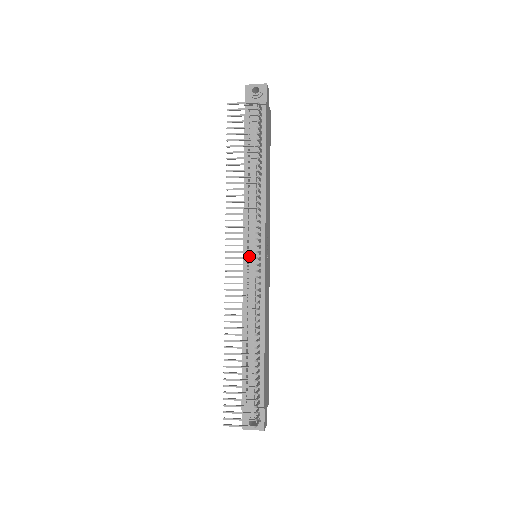
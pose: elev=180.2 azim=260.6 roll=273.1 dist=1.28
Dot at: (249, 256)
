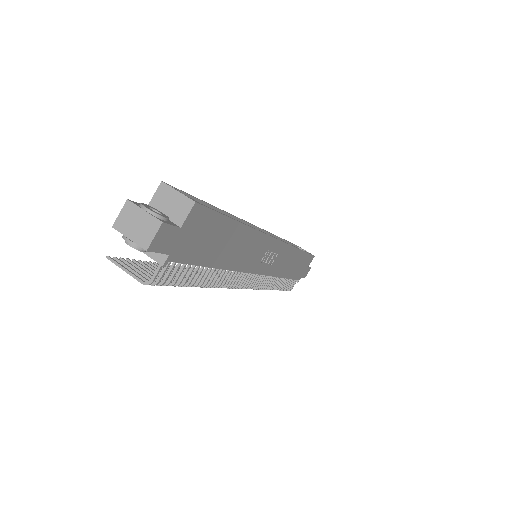
Dot at: occluded
